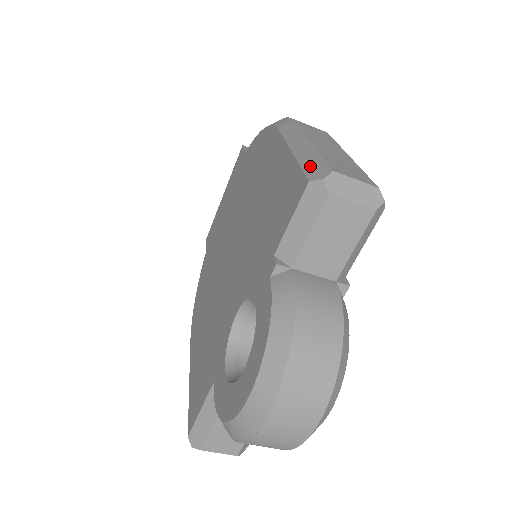
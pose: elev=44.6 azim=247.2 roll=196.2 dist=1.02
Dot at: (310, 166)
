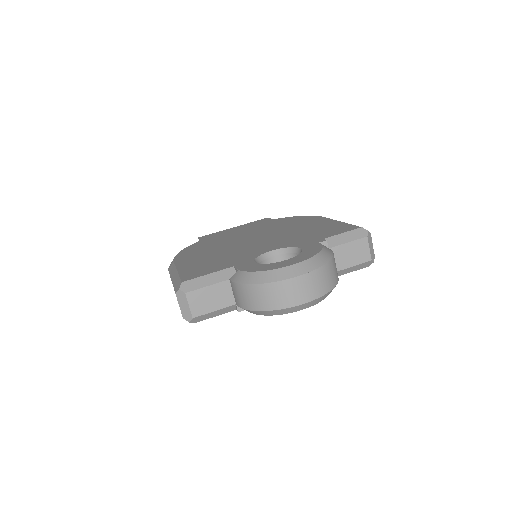
Dot at: occluded
